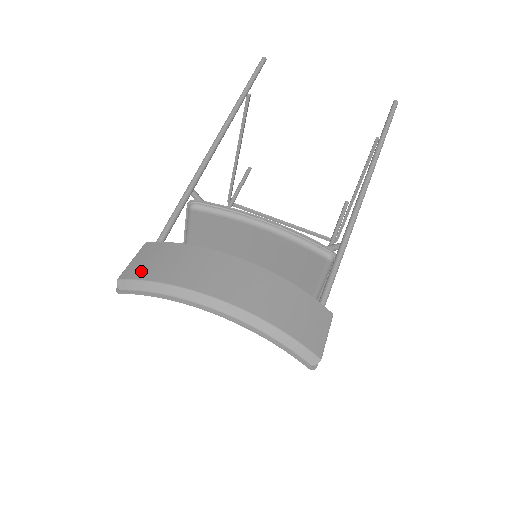
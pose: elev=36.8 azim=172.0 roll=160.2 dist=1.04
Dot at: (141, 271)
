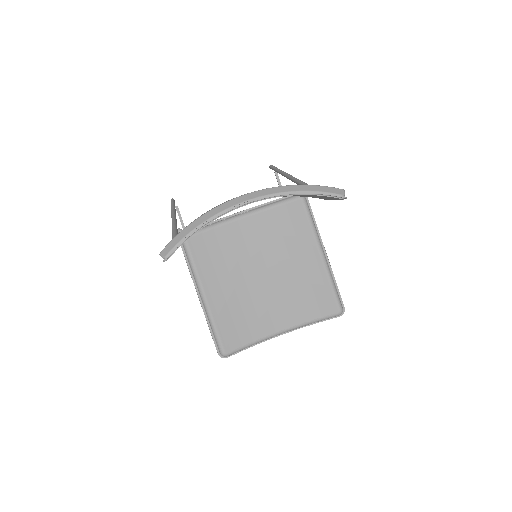
Dot at: occluded
